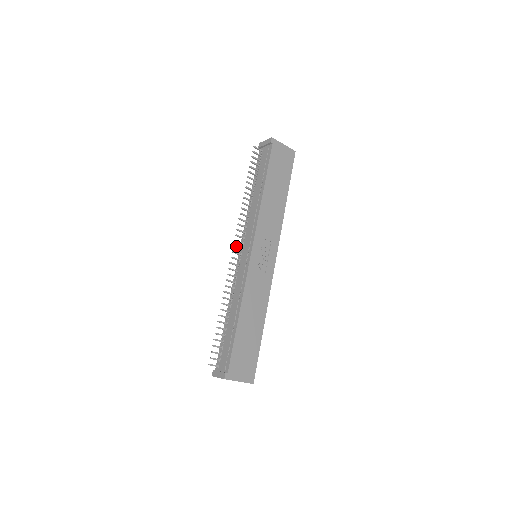
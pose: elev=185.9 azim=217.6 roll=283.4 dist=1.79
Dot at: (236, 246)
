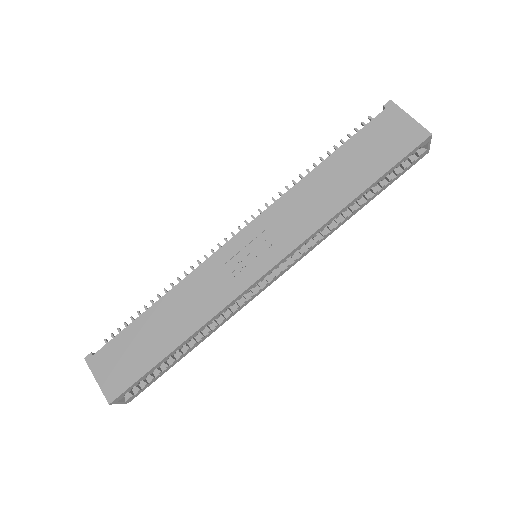
Dot at: occluded
